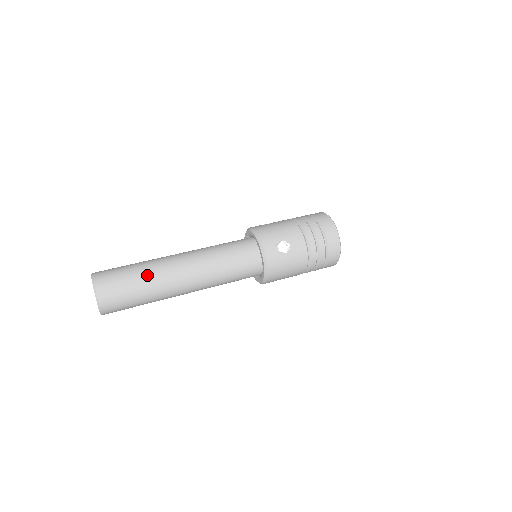
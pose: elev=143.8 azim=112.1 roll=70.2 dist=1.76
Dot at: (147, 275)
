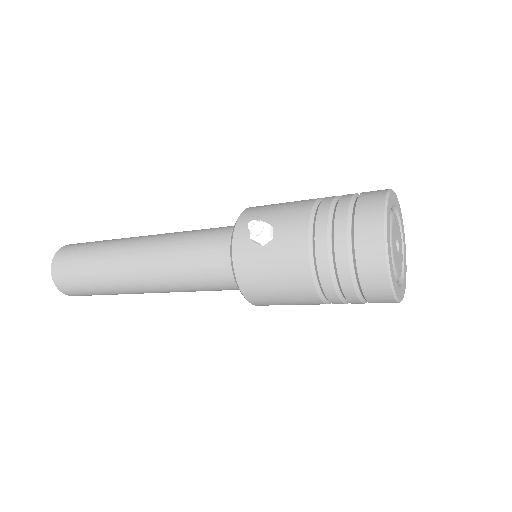
Dot at: (100, 251)
